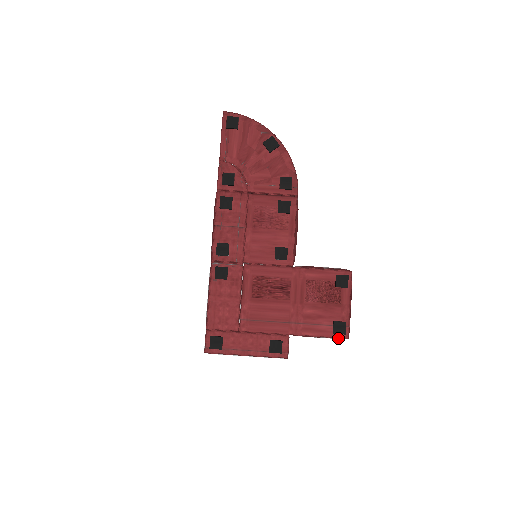
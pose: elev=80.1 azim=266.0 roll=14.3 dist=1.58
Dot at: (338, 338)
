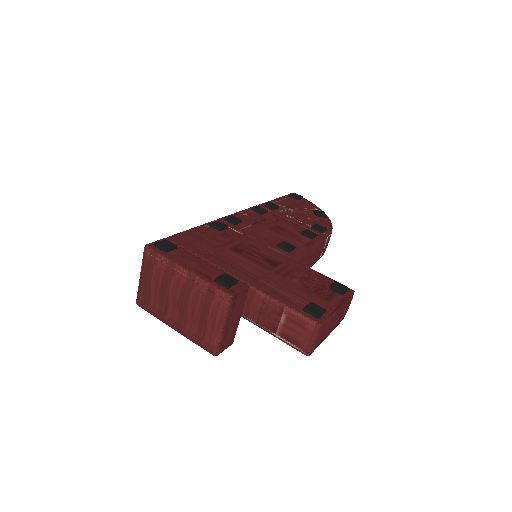
Dot at: (307, 319)
